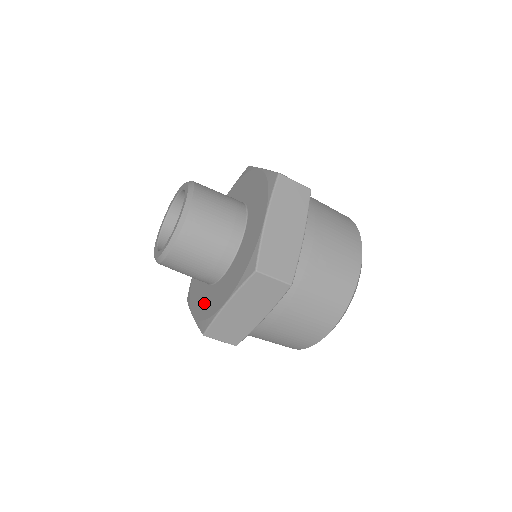
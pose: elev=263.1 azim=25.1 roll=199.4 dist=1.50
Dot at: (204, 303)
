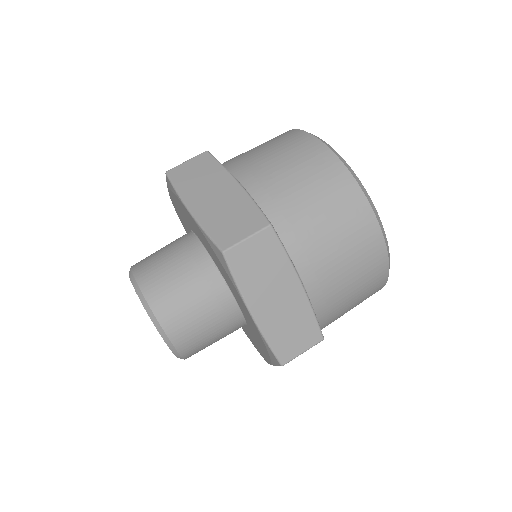
Dot at: occluded
